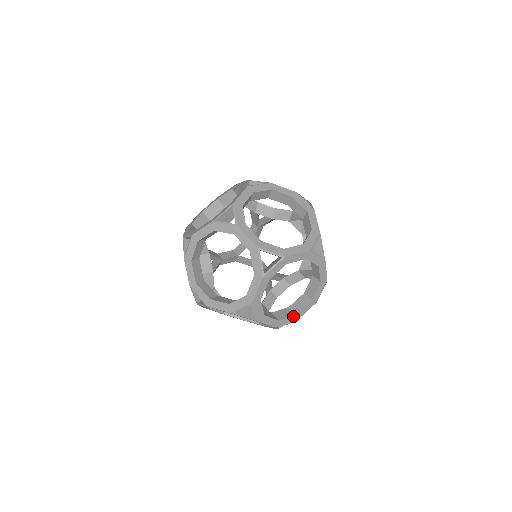
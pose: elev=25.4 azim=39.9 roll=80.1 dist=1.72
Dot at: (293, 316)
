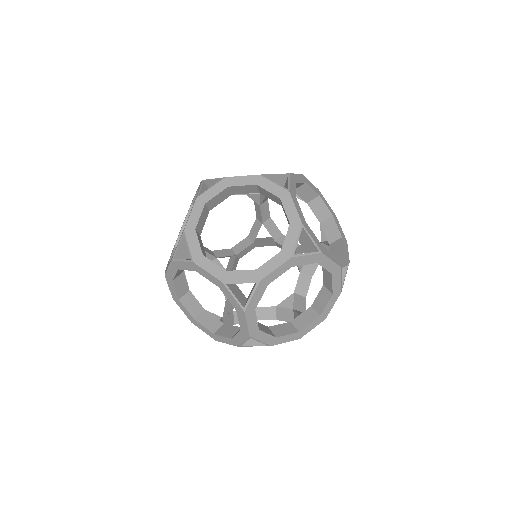
Dot at: occluded
